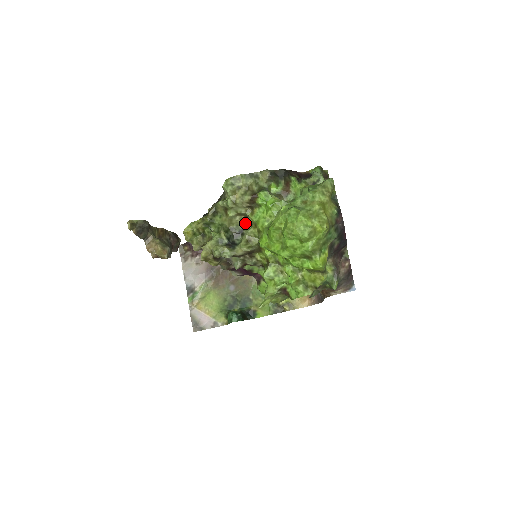
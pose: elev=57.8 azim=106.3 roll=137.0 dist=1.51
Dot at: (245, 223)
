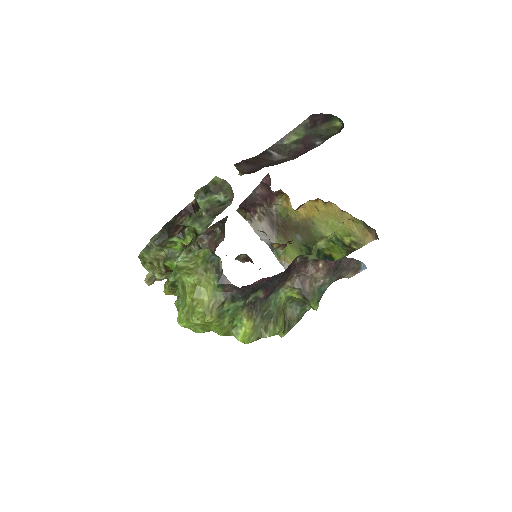
Dot at: occluded
